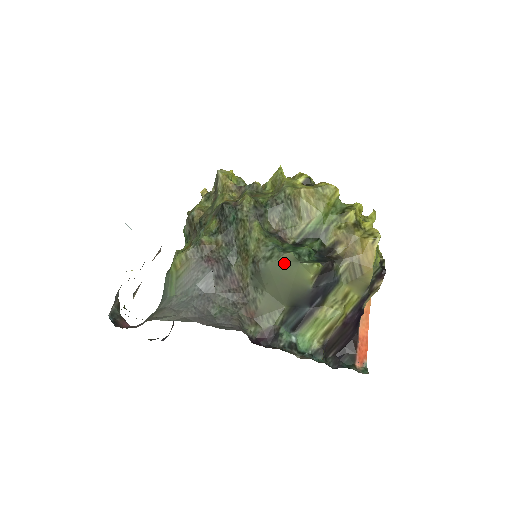
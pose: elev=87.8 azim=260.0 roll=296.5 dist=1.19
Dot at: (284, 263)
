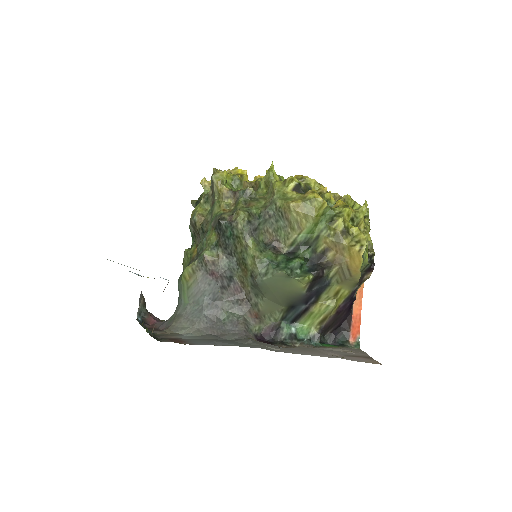
Dot at: (278, 279)
